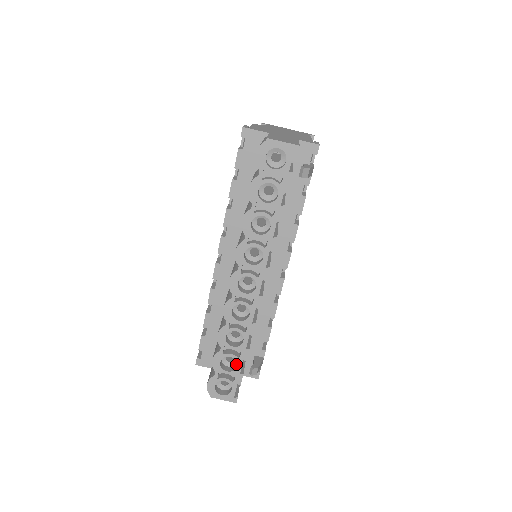
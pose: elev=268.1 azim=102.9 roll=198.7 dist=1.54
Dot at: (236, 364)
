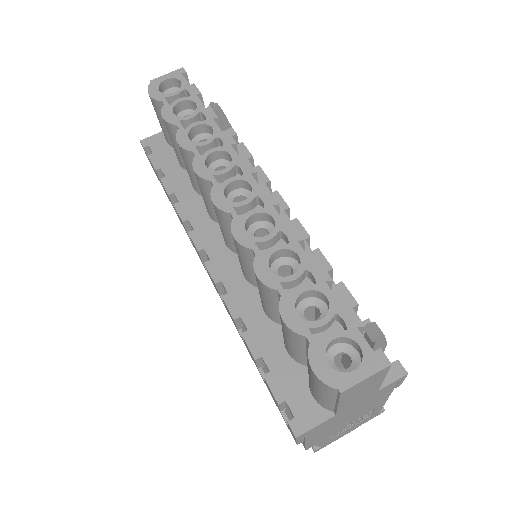
Dot at: occluded
